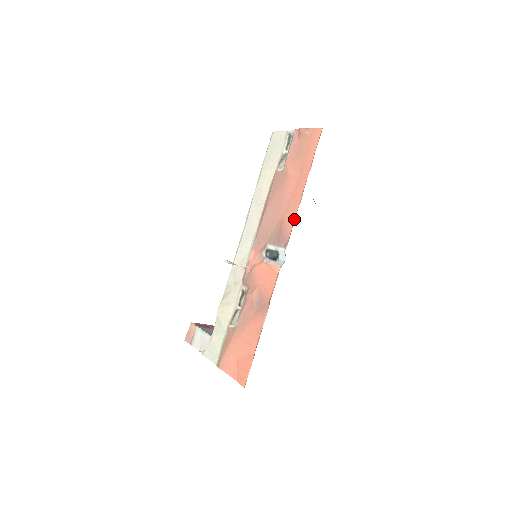
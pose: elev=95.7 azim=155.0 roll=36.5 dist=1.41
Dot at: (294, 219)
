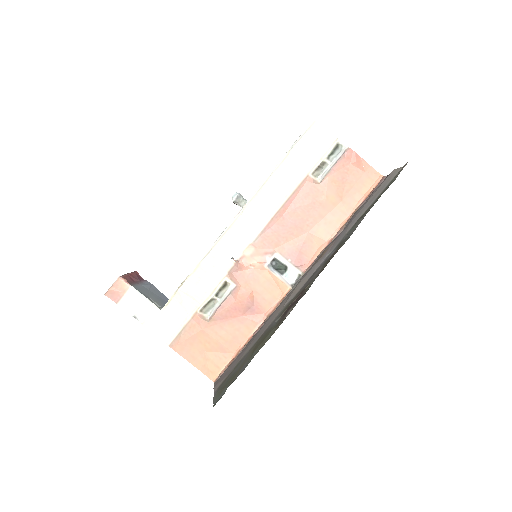
Dot at: (320, 248)
